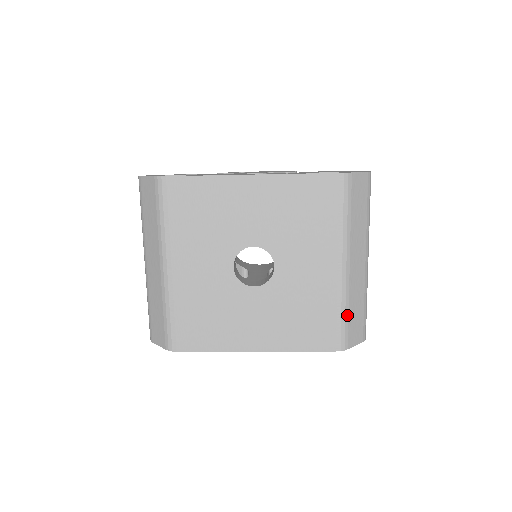
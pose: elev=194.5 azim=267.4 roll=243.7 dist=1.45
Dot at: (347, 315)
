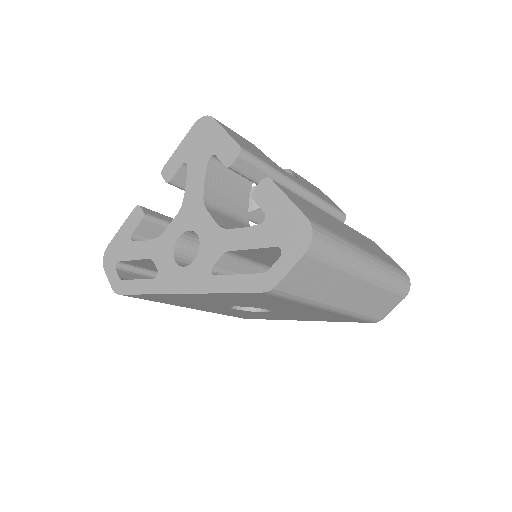
Dot at: (367, 314)
